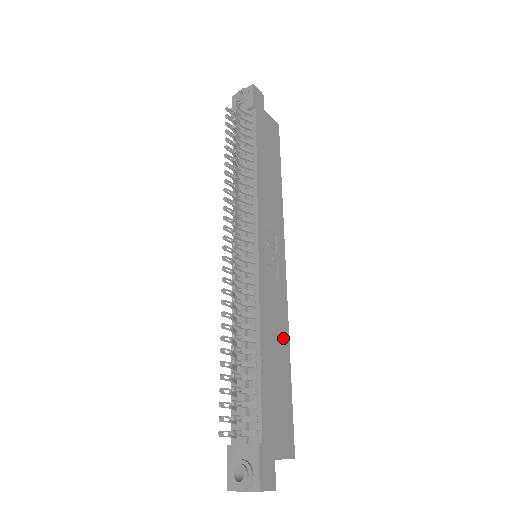
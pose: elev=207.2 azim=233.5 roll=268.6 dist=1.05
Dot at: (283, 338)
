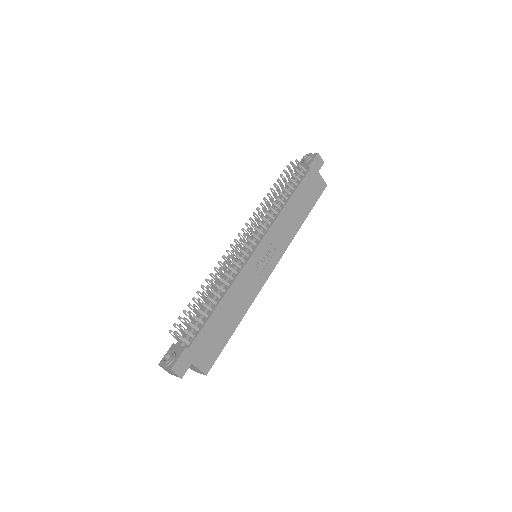
Dot at: (242, 309)
